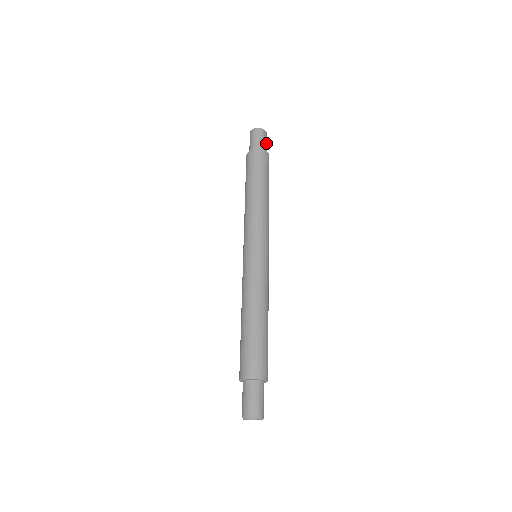
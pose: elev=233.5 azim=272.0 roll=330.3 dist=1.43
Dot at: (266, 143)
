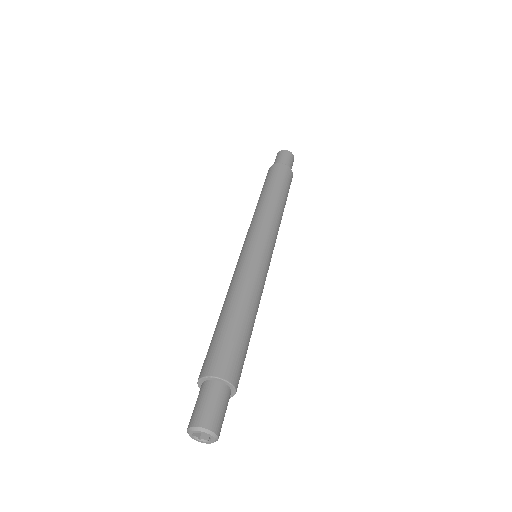
Dot at: (288, 160)
